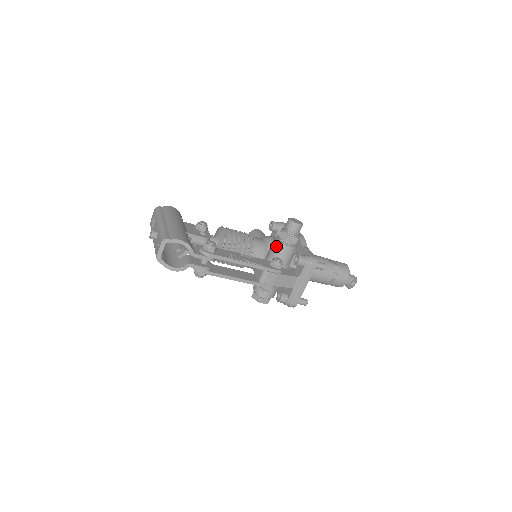
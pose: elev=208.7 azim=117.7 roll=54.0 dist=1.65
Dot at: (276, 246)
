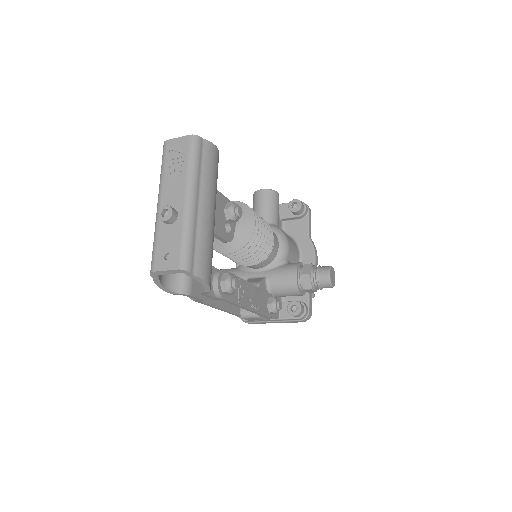
Dot at: (289, 282)
